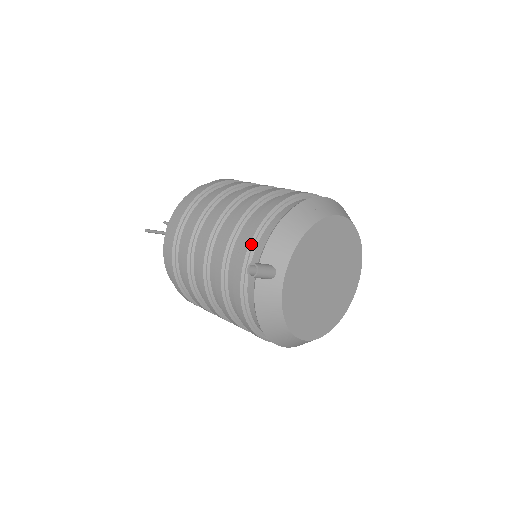
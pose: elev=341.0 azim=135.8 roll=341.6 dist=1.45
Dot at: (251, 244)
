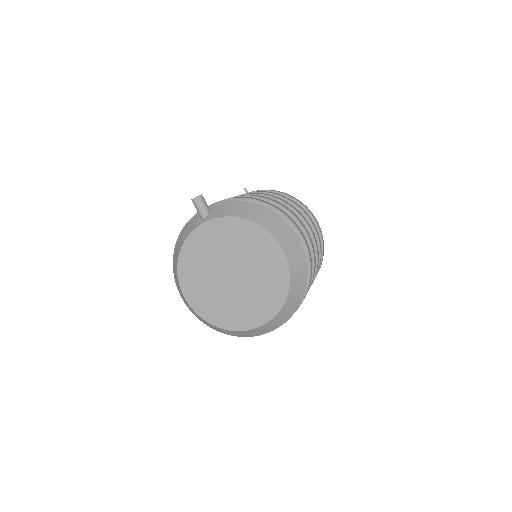
Dot at: (225, 200)
